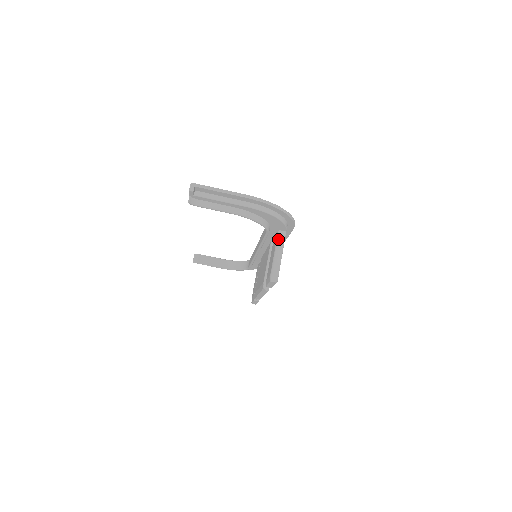
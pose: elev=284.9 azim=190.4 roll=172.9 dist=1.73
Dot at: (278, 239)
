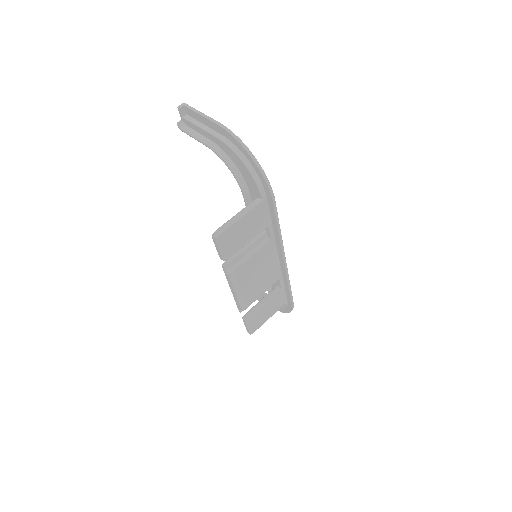
Dot at: occluded
